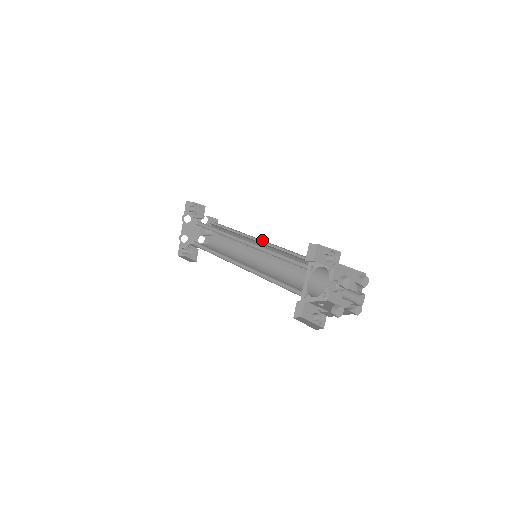
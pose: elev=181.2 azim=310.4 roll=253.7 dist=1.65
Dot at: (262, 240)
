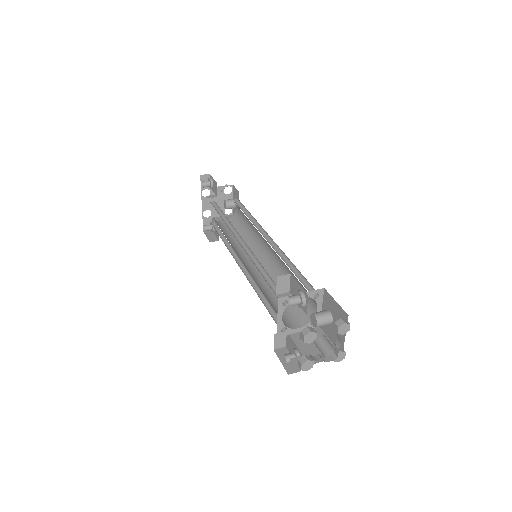
Dot at: (267, 233)
